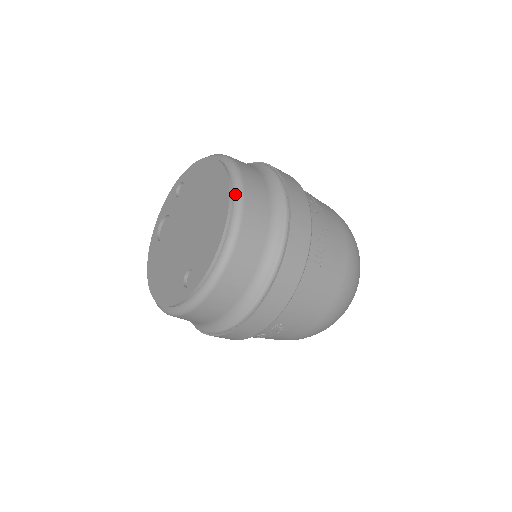
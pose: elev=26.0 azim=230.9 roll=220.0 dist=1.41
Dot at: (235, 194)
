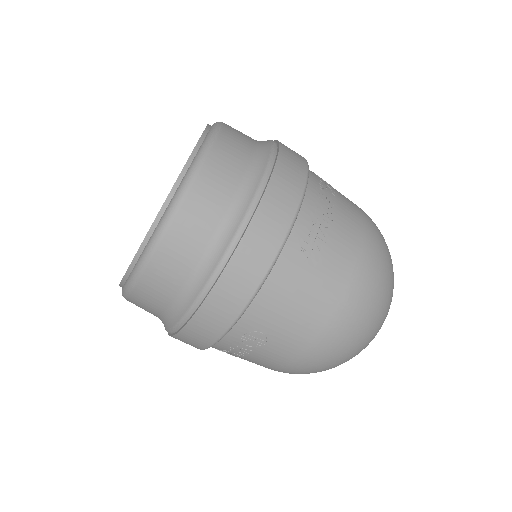
Dot at: (202, 146)
